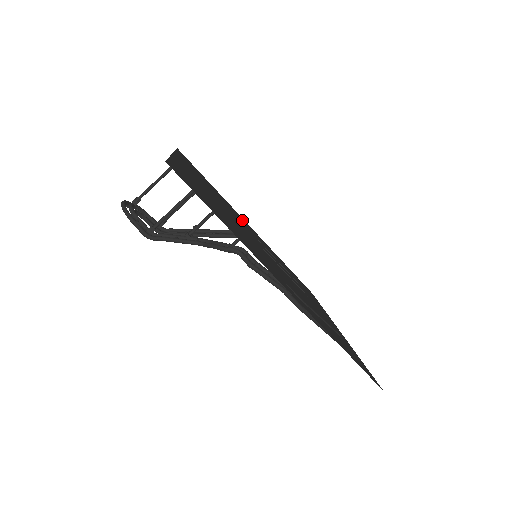
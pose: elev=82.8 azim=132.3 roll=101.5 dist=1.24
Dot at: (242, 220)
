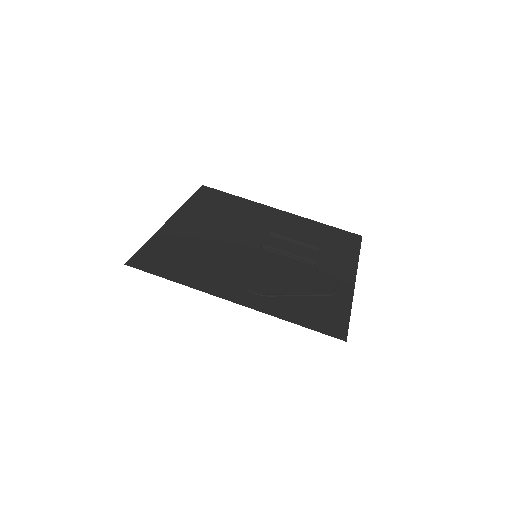
Dot at: (263, 216)
